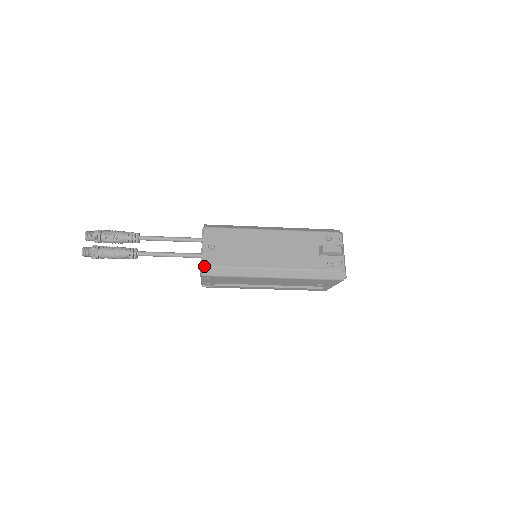
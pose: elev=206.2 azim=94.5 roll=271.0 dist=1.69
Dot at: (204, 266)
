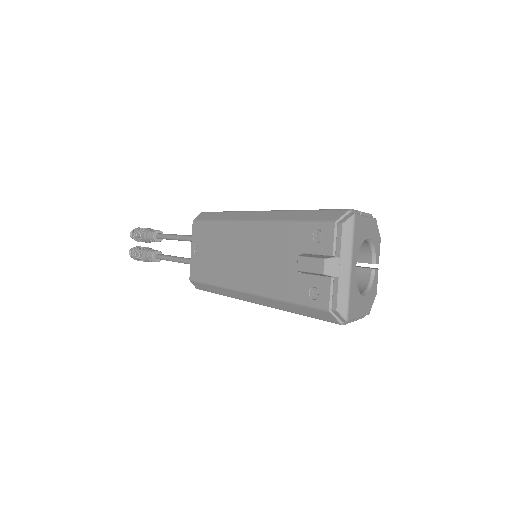
Dot at: (191, 280)
